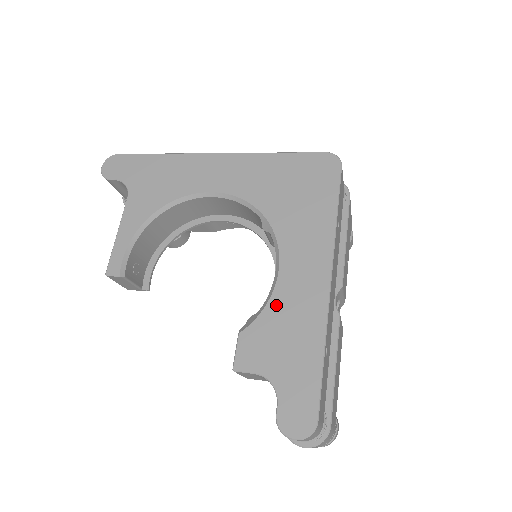
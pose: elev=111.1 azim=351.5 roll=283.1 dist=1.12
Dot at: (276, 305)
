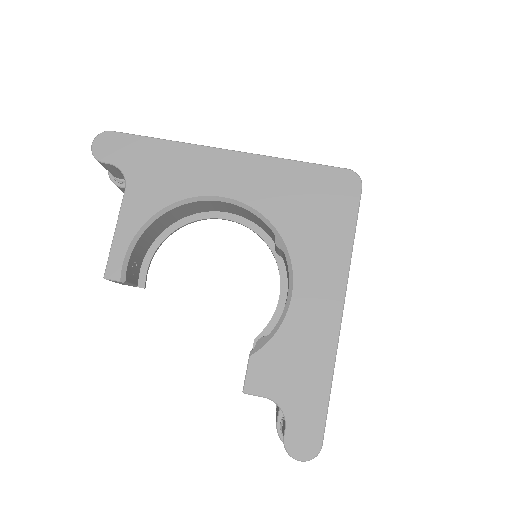
Dot at: (288, 331)
